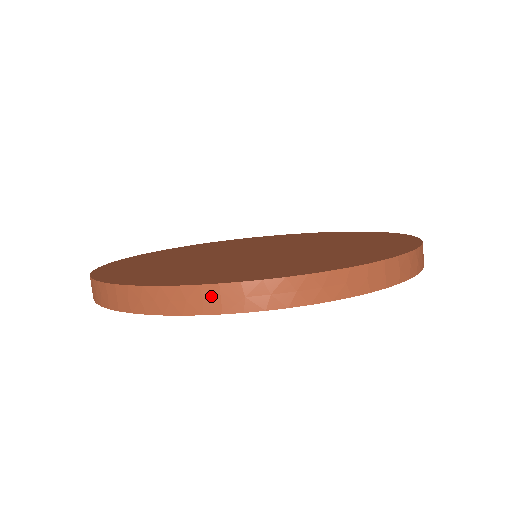
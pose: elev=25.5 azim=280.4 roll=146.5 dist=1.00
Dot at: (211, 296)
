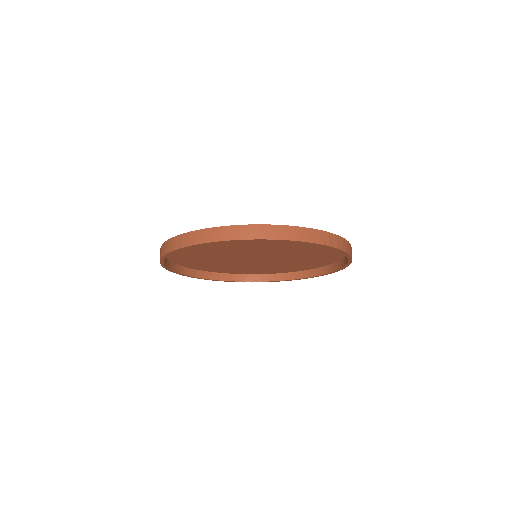
Dot at: (244, 230)
